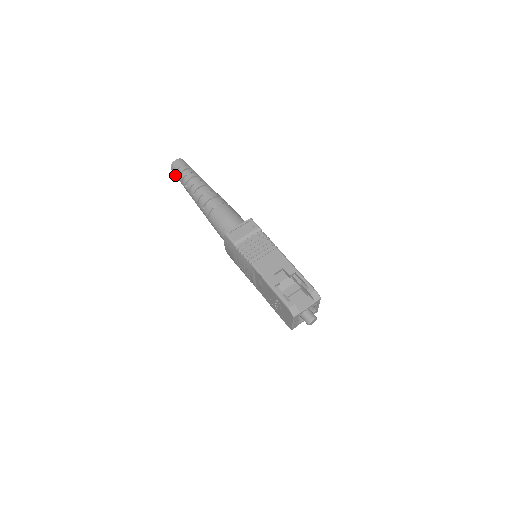
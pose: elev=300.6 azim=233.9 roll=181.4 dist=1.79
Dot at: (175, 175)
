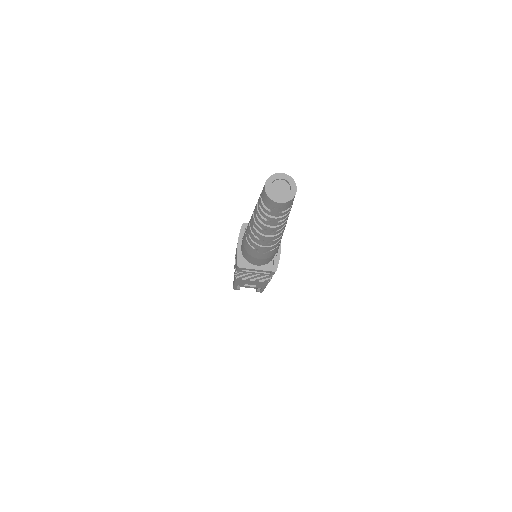
Dot at: (262, 191)
